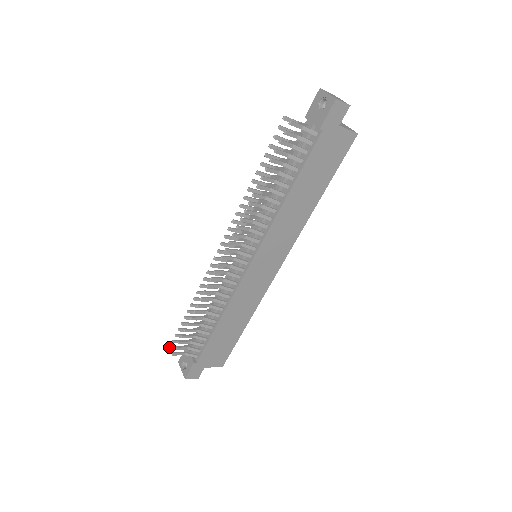
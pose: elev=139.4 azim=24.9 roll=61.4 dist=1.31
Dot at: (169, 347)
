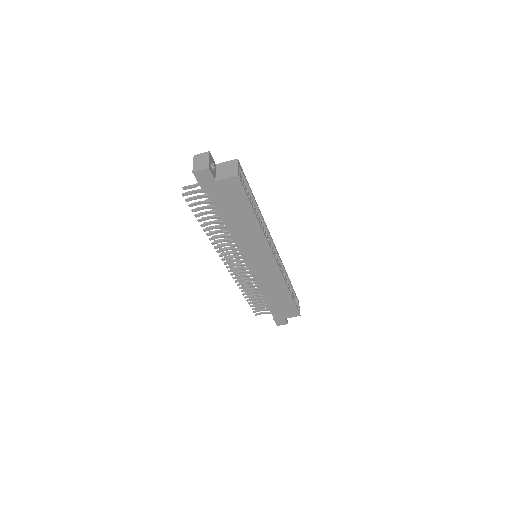
Dot at: occluded
